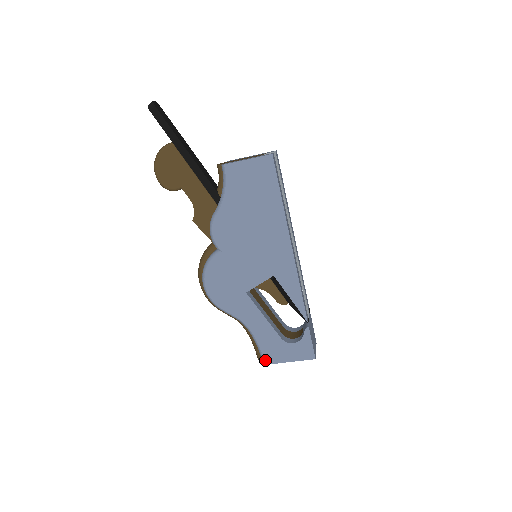
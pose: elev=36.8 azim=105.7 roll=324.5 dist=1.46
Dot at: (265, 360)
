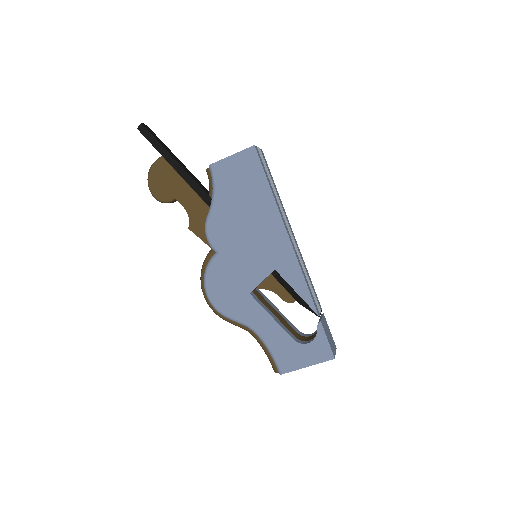
Dot at: (281, 369)
